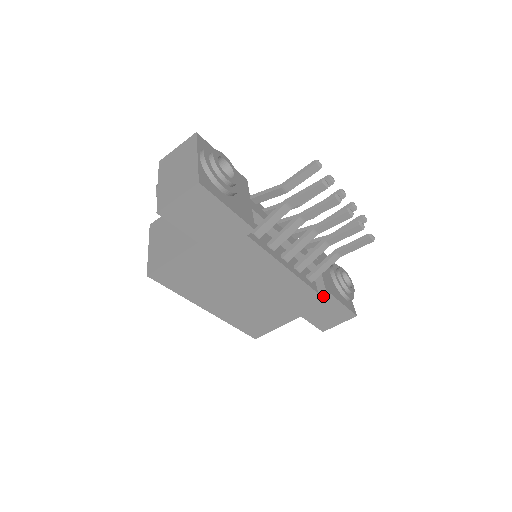
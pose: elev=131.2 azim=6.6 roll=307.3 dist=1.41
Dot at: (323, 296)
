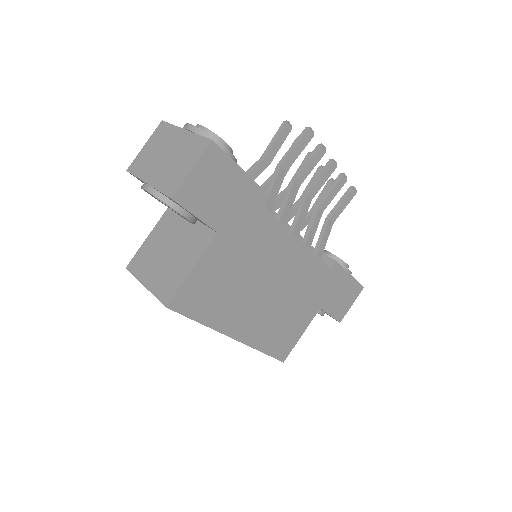
Dot at: (335, 271)
